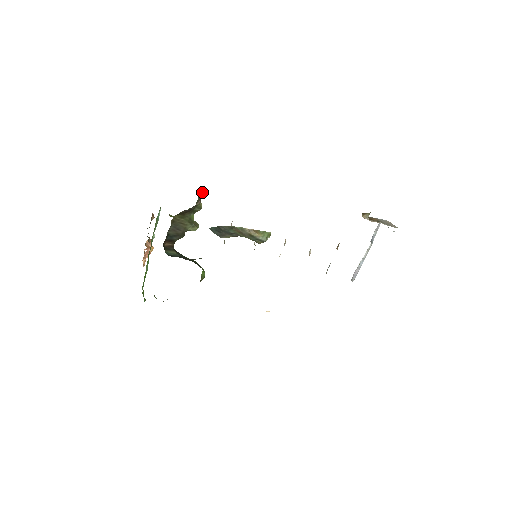
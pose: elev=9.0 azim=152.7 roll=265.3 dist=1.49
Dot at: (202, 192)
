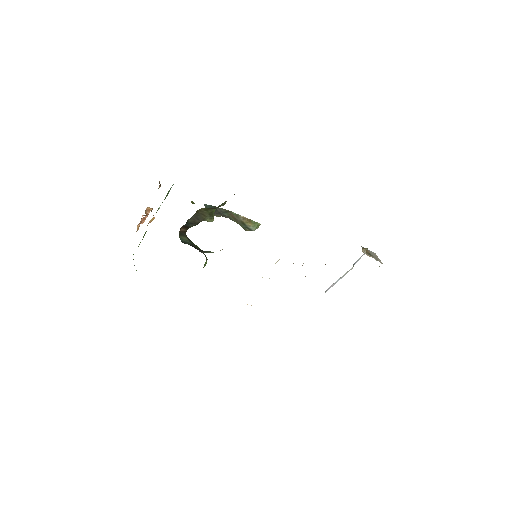
Dot at: occluded
